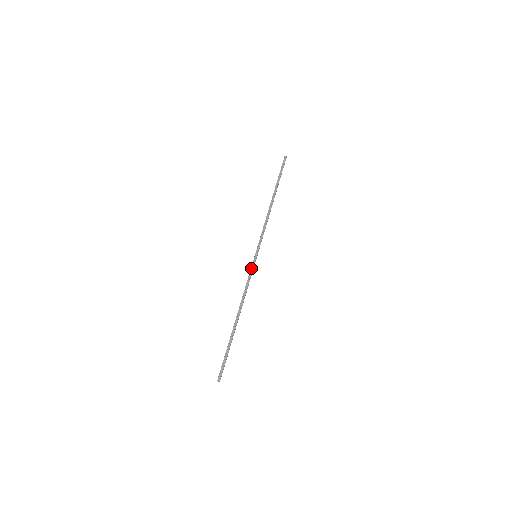
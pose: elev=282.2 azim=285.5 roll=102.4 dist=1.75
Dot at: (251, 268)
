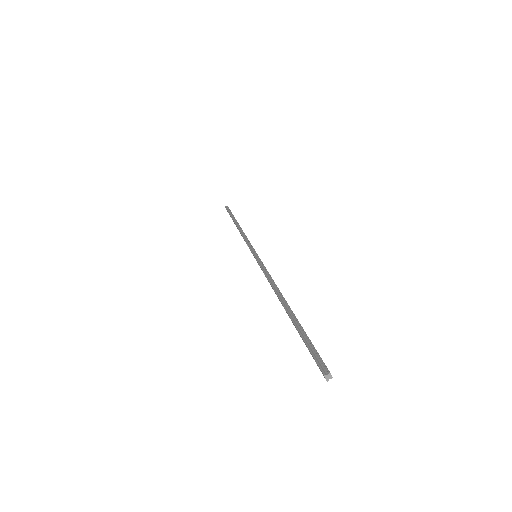
Dot at: (258, 263)
